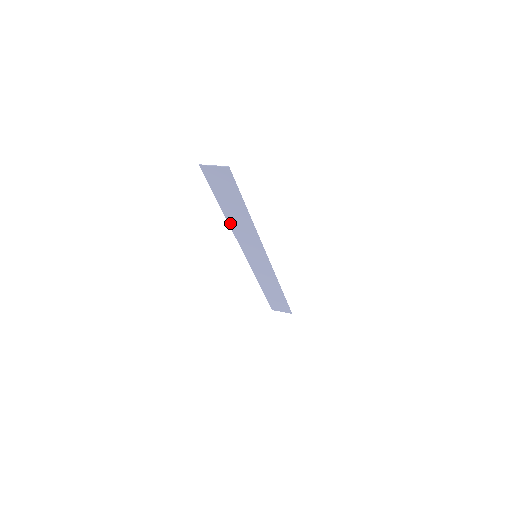
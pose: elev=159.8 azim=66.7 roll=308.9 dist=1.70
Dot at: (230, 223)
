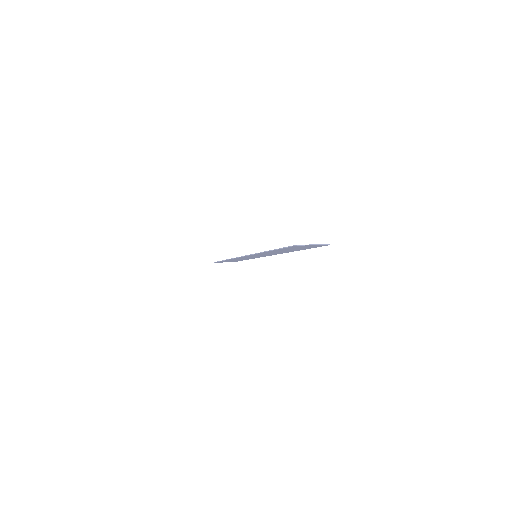
Dot at: occluded
